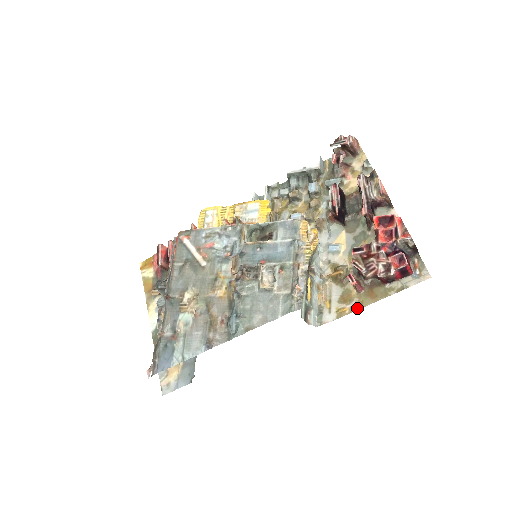
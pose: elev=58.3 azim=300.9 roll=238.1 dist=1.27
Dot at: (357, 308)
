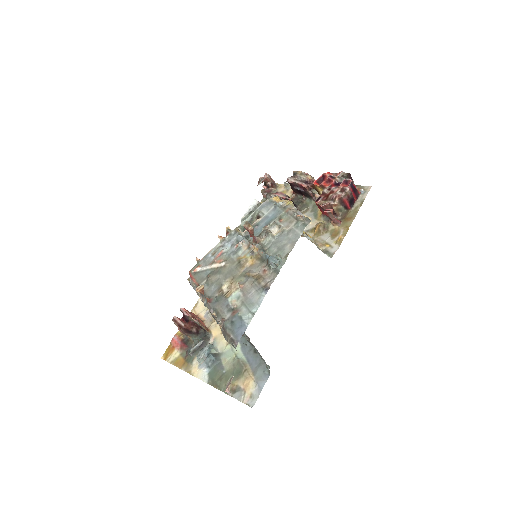
Dot at: (346, 231)
